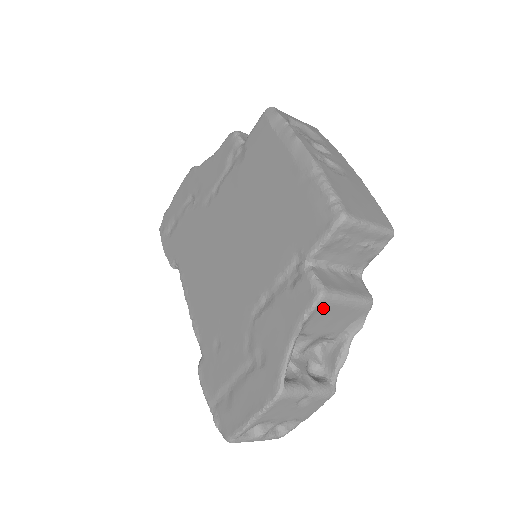
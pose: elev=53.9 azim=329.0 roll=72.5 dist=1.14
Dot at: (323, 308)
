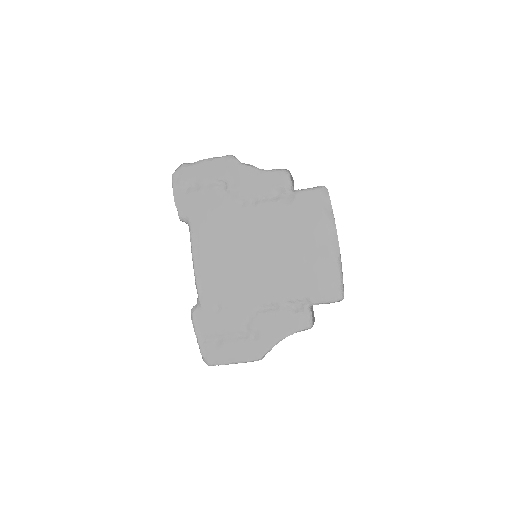
Dot at: occluded
